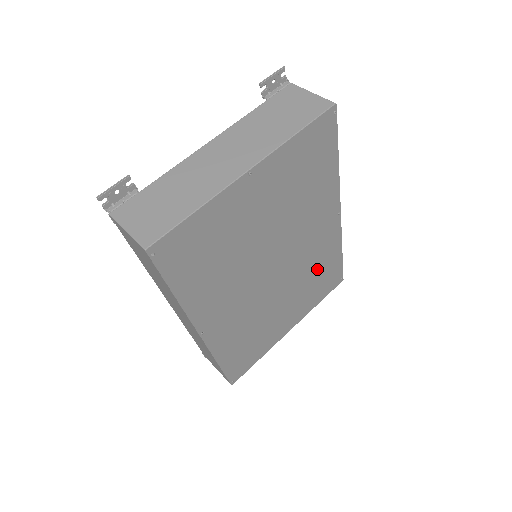
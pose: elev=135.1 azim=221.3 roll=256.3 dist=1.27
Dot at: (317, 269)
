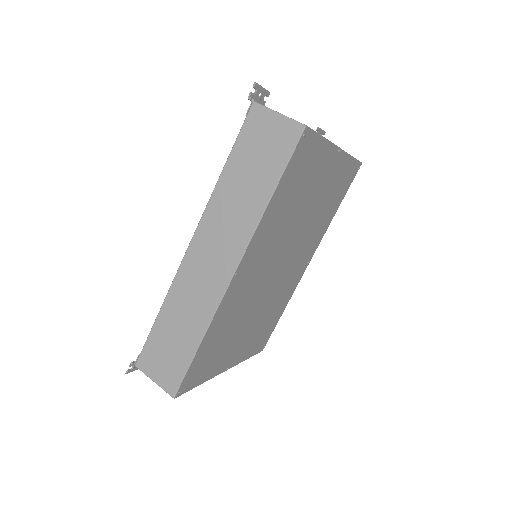
Dot at: (274, 309)
